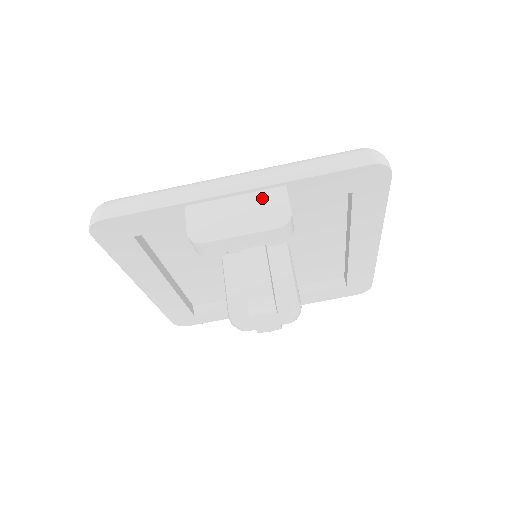
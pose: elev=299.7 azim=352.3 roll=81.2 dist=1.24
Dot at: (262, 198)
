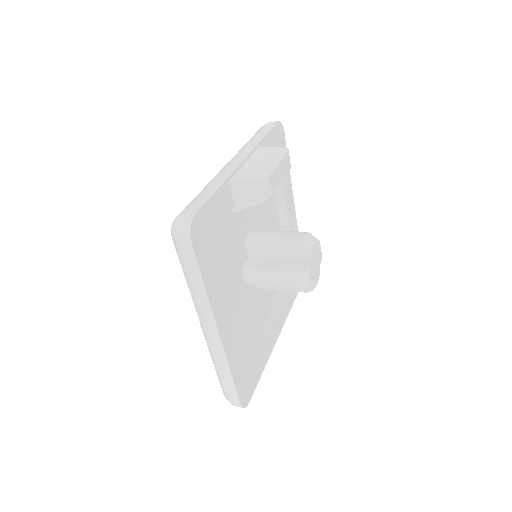
Dot at: (259, 154)
